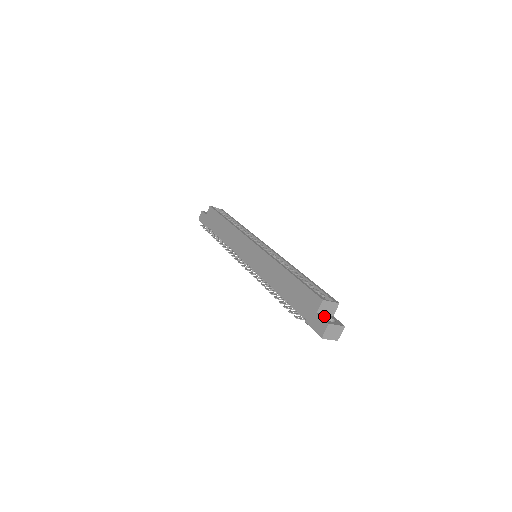
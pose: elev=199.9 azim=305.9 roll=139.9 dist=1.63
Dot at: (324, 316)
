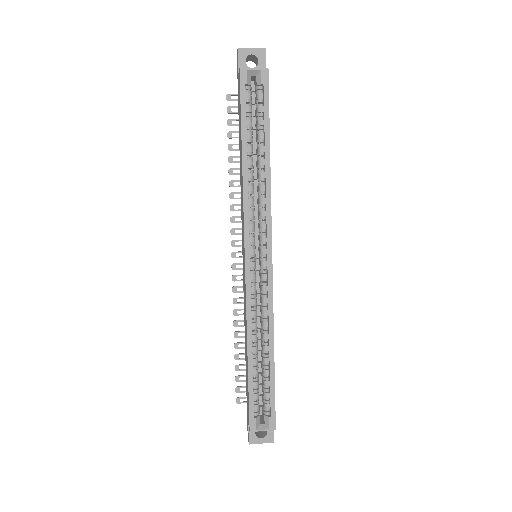
Dot at: occluded
